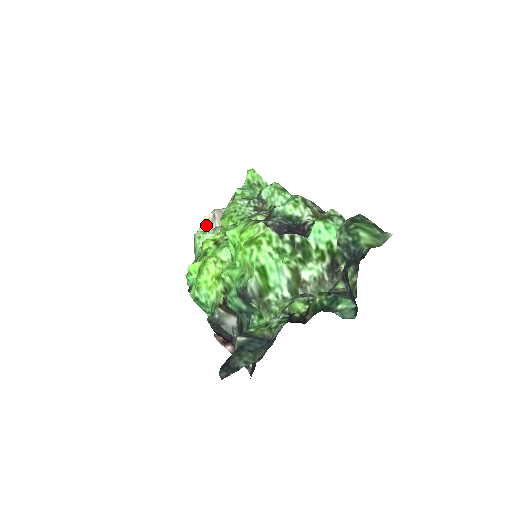
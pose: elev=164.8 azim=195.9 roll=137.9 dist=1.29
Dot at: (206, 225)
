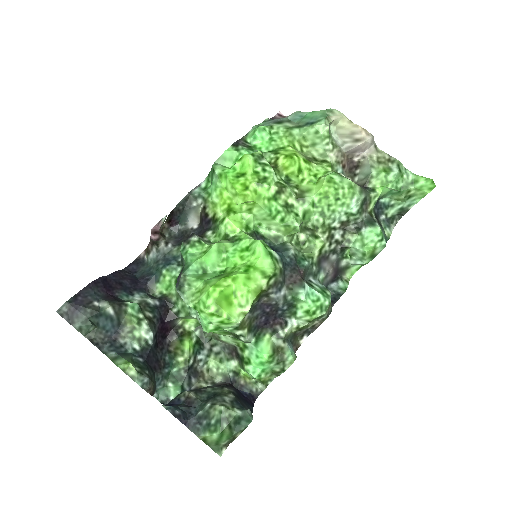
Dot at: (347, 127)
